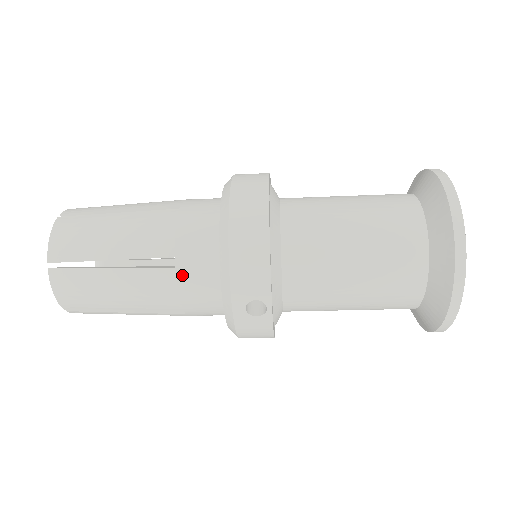
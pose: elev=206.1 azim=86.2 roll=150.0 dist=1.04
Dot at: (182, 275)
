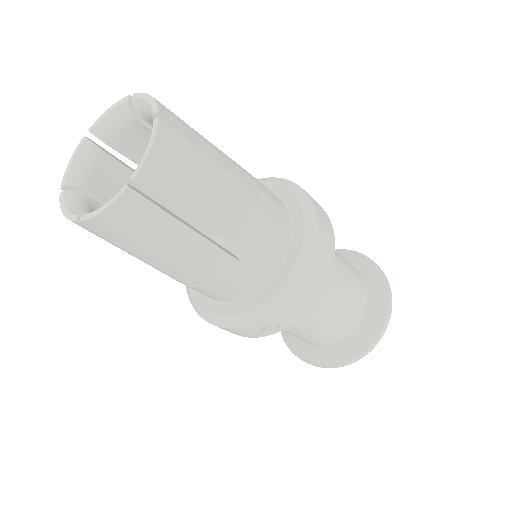
Dot at: (240, 271)
